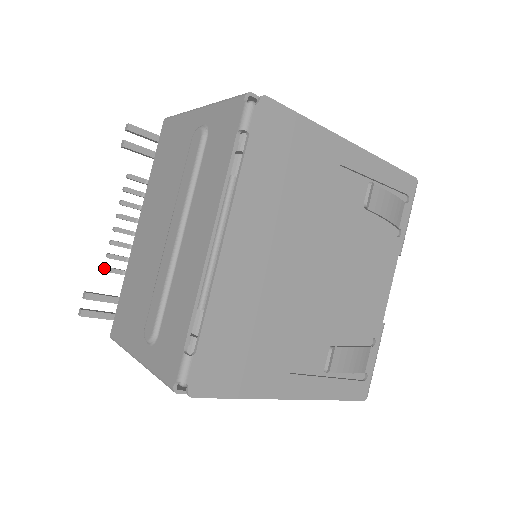
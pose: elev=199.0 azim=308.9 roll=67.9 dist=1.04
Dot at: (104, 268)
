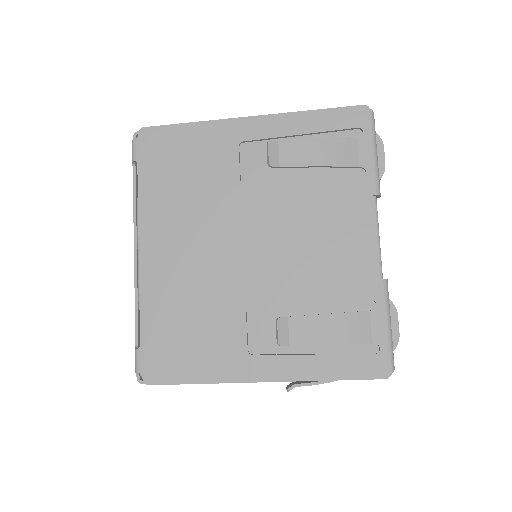
Dot at: occluded
